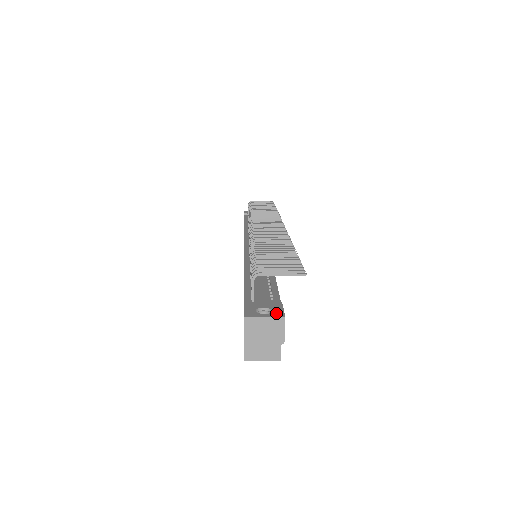
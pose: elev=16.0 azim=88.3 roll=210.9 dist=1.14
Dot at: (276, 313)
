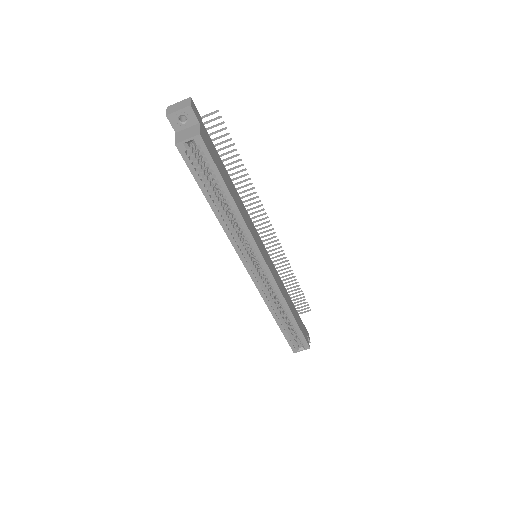
Dot at: occluded
